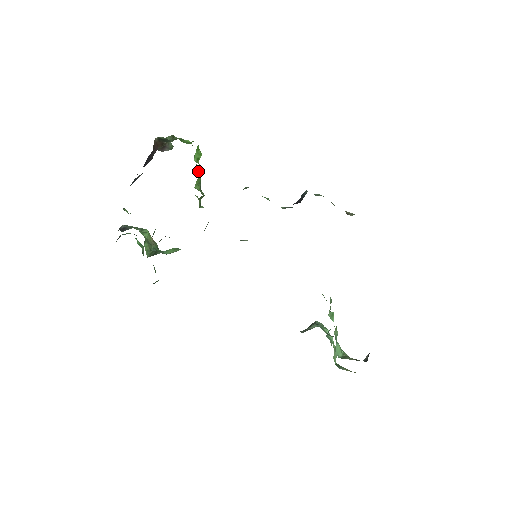
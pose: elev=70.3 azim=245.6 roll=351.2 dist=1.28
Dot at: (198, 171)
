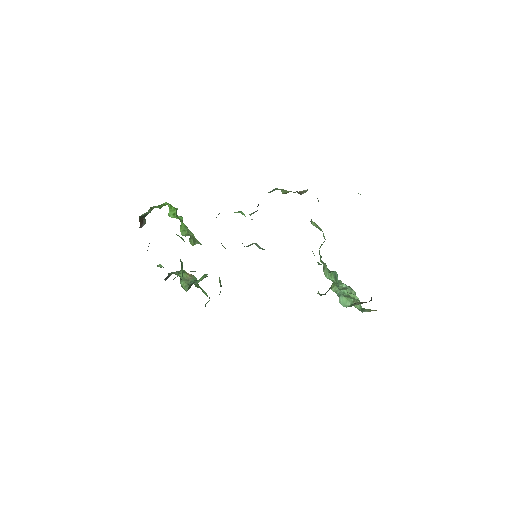
Dot at: (182, 220)
